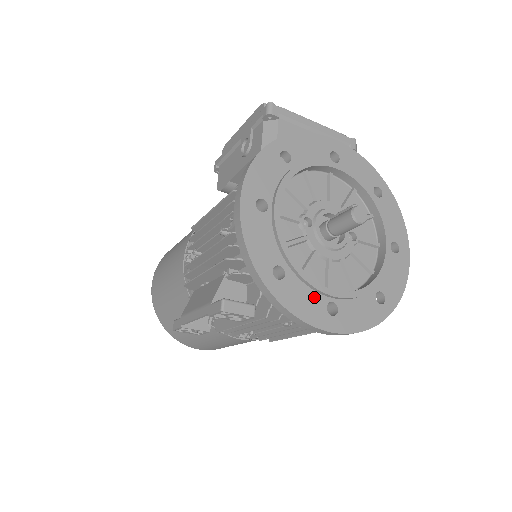
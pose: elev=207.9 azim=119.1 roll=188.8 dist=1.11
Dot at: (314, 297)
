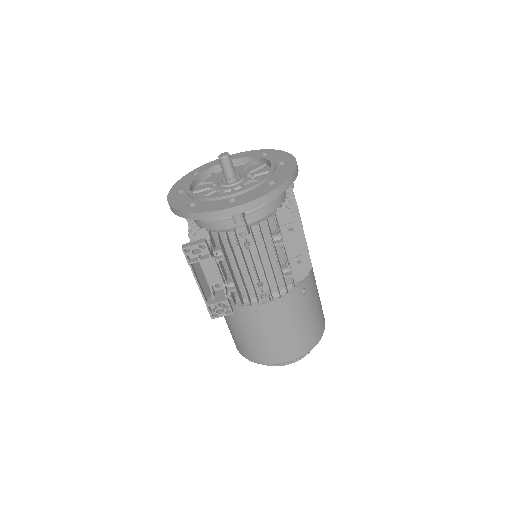
Dot at: (218, 202)
